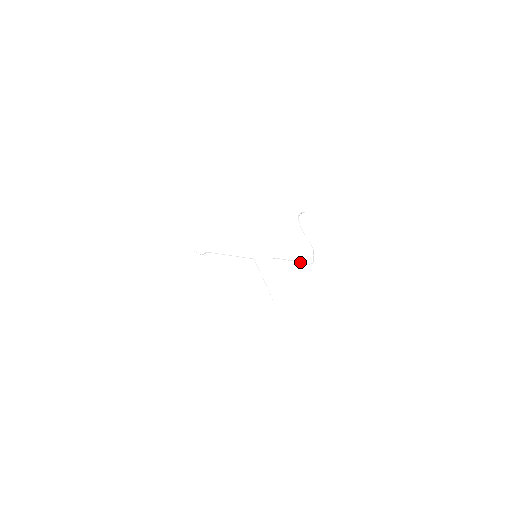
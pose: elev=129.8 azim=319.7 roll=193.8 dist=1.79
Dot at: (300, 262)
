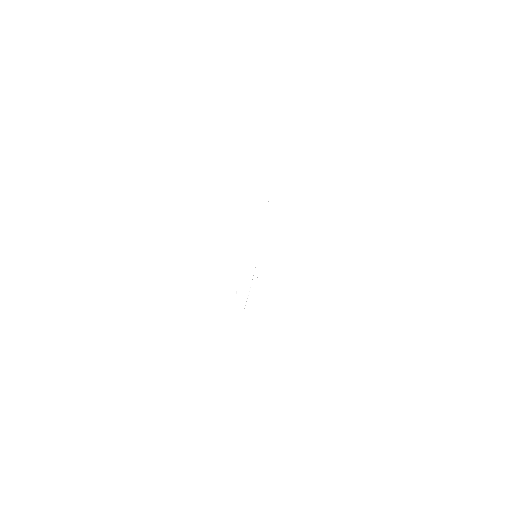
Dot at: occluded
